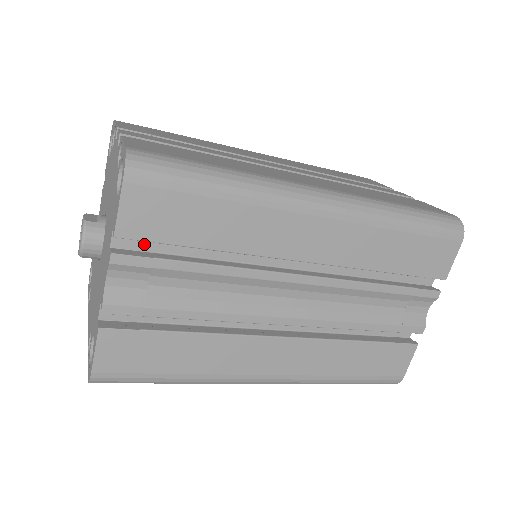
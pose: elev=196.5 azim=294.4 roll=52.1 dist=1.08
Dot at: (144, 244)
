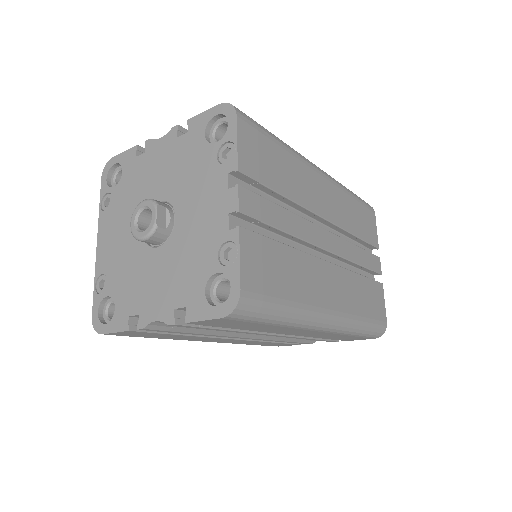
Dot at: occluded
